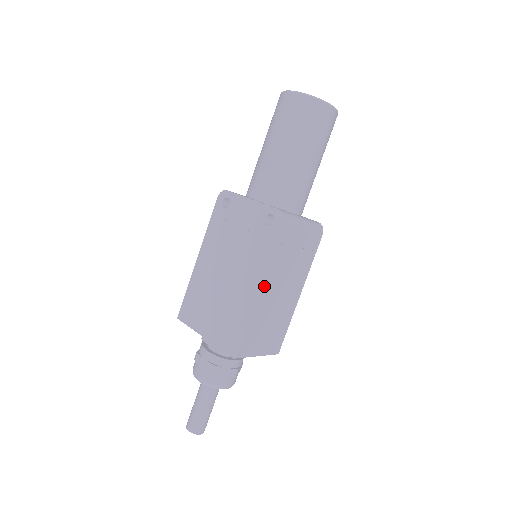
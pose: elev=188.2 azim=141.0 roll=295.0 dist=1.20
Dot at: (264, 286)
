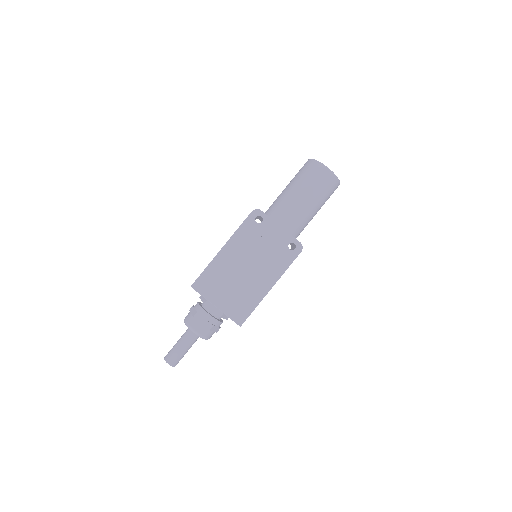
Dot at: (273, 285)
